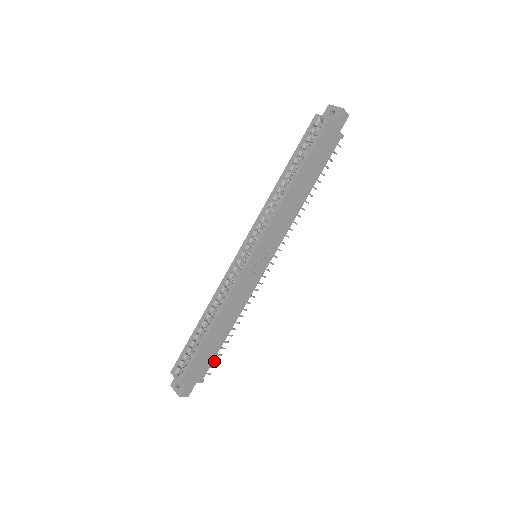
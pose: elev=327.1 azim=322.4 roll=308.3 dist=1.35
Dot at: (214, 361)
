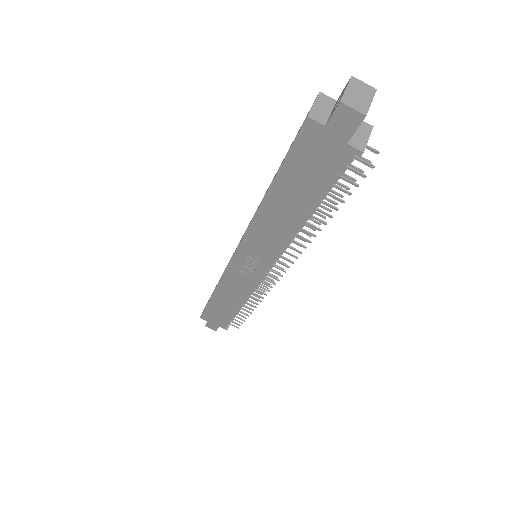
Dot at: (238, 321)
